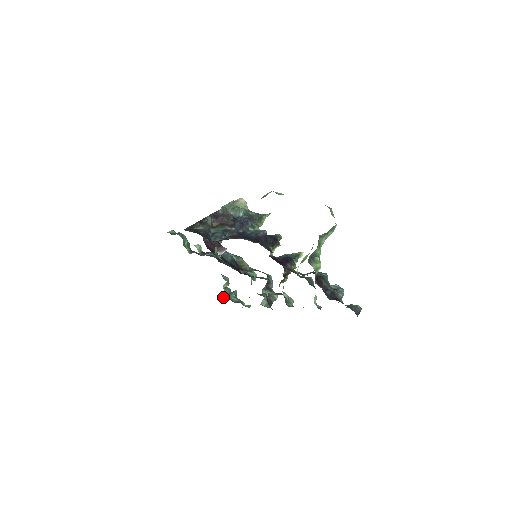
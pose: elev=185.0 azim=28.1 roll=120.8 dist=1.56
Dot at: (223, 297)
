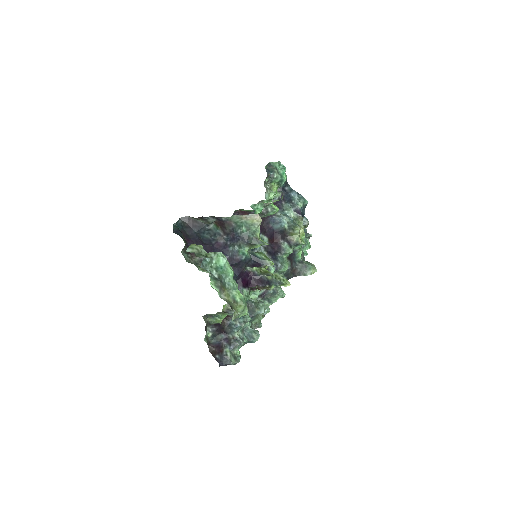
Dot at: occluded
